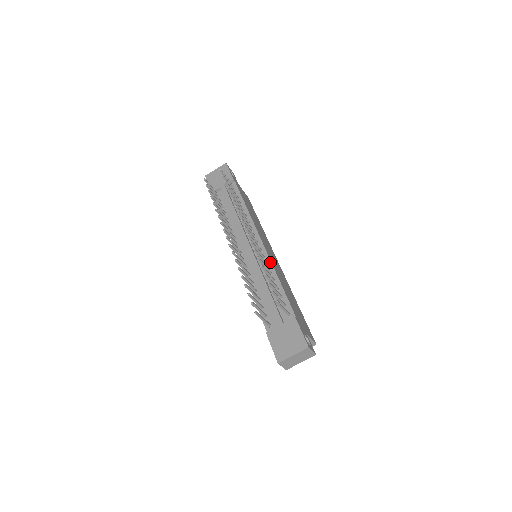
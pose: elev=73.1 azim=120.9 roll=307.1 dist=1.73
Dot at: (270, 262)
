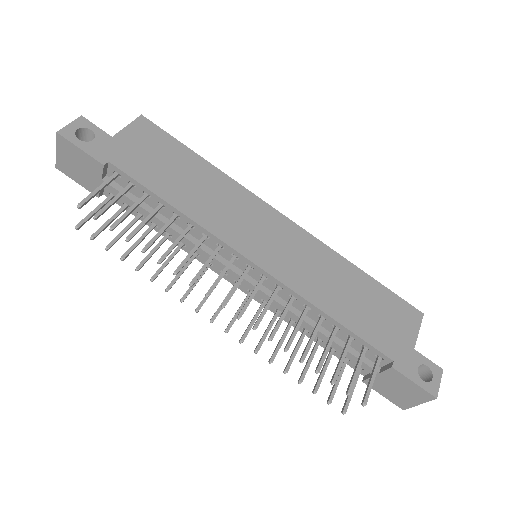
Dot at: (294, 293)
